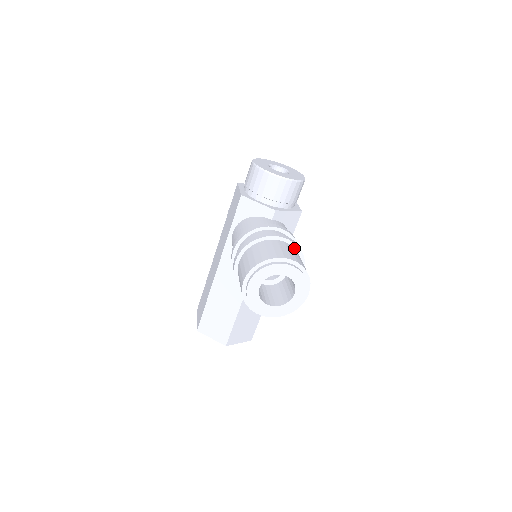
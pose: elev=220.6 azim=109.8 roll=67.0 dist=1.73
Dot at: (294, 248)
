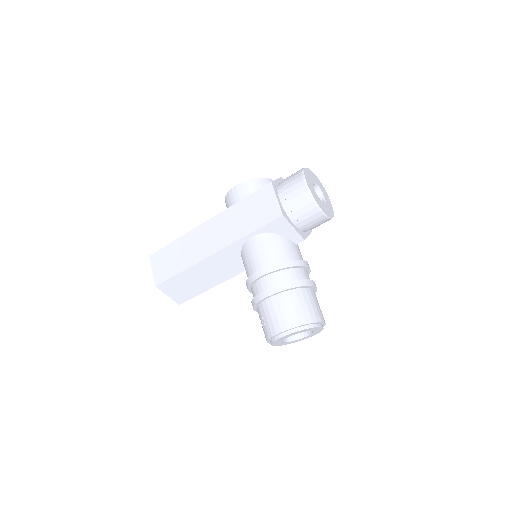
Dot at: occluded
